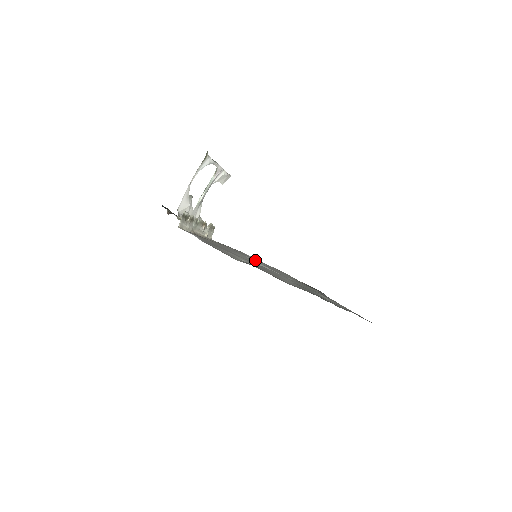
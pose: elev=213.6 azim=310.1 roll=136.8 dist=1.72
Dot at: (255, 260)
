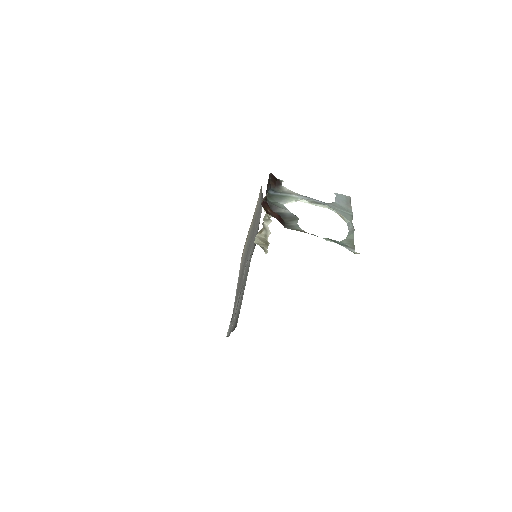
Dot at: occluded
